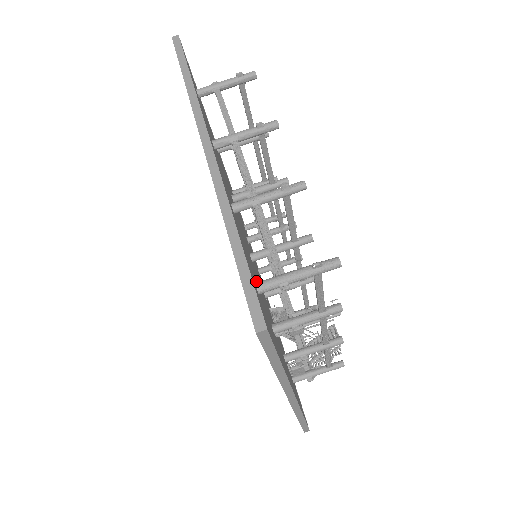
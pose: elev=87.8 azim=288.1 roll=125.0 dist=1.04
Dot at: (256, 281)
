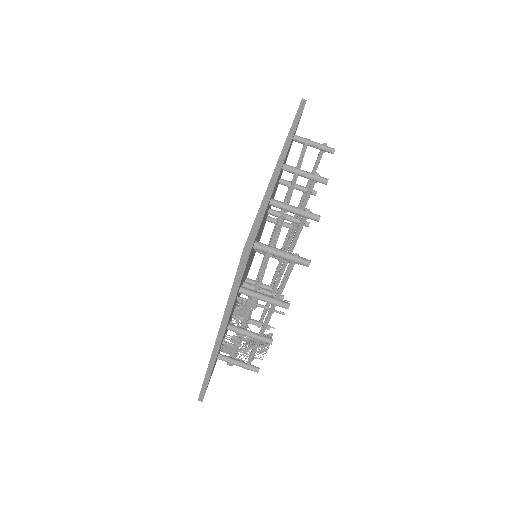
Dot at: occluded
